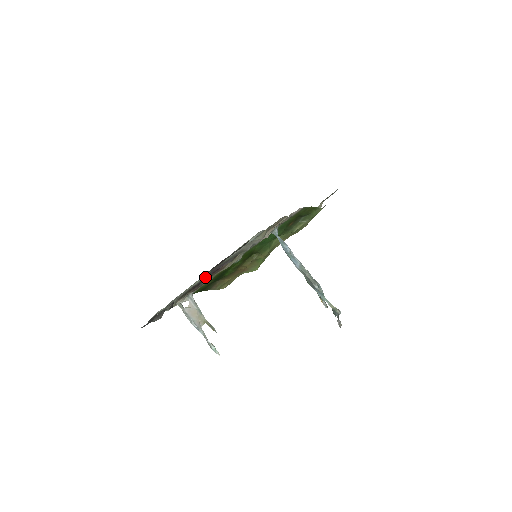
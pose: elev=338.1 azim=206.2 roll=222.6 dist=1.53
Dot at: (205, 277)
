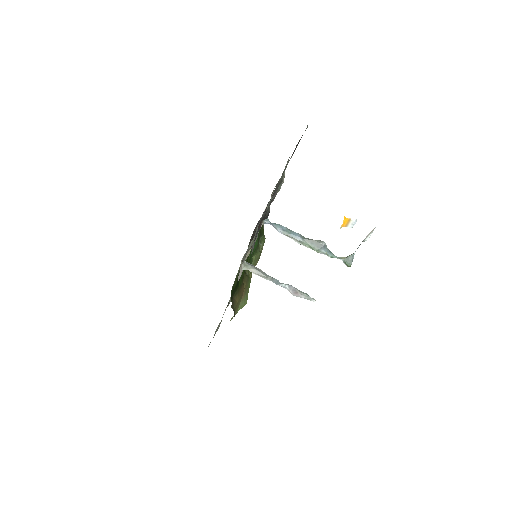
Dot at: occluded
